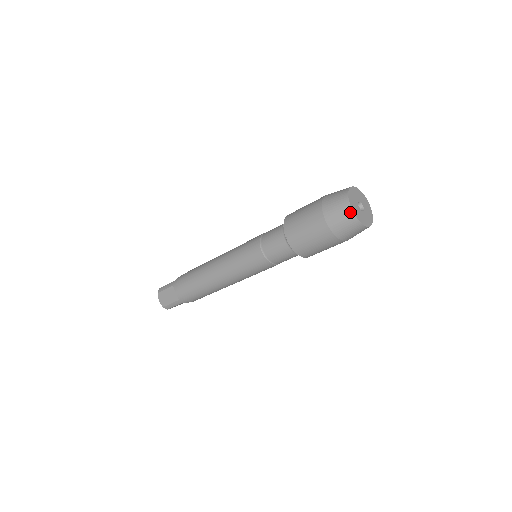
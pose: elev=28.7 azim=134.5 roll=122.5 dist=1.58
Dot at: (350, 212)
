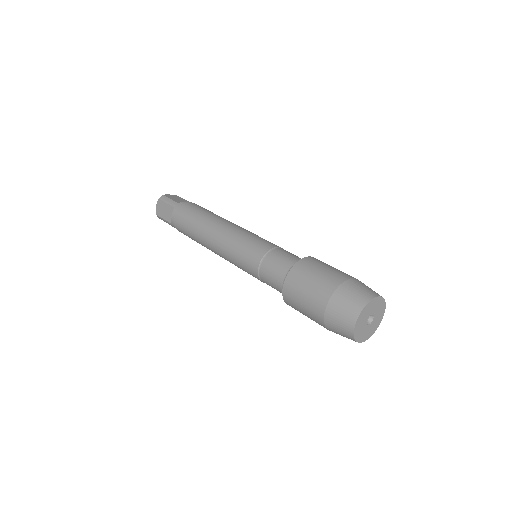
Dot at: (362, 341)
